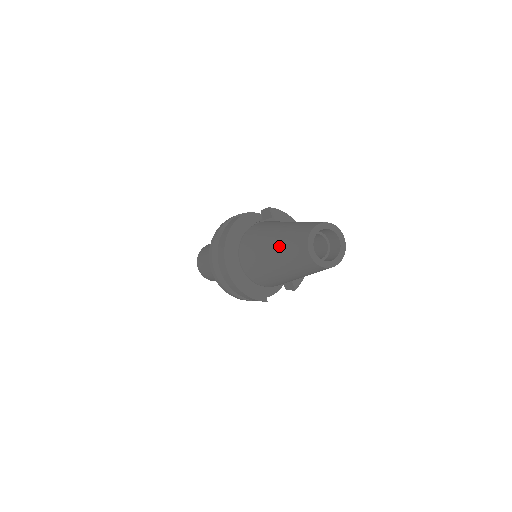
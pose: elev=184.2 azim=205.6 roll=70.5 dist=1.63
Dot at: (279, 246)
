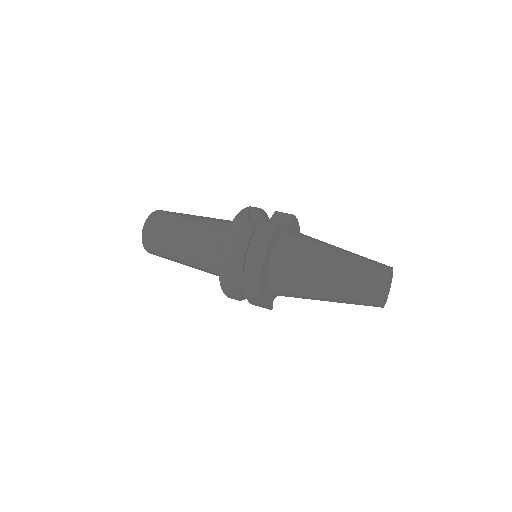
Dot at: (342, 279)
